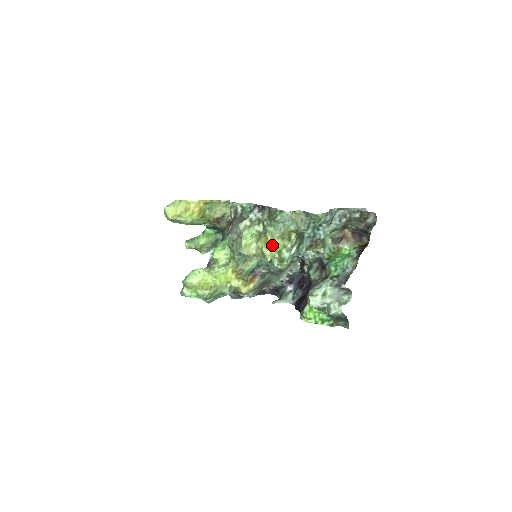
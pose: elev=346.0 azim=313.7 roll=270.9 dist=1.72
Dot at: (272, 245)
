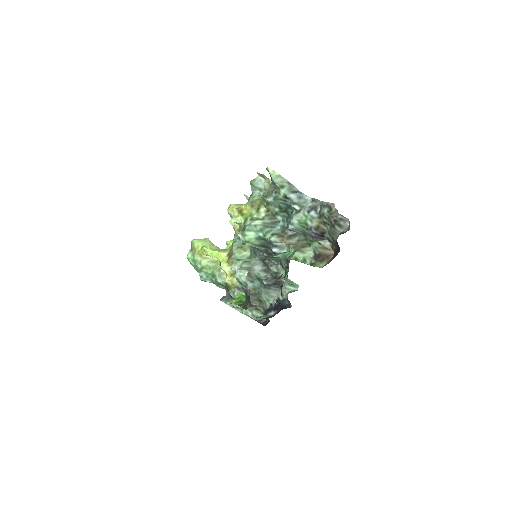
Dot at: (243, 210)
